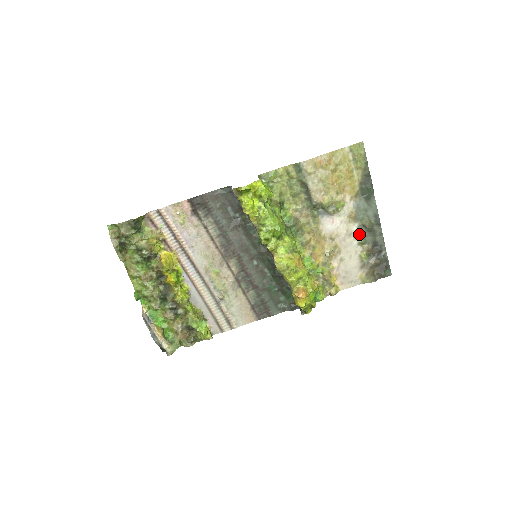
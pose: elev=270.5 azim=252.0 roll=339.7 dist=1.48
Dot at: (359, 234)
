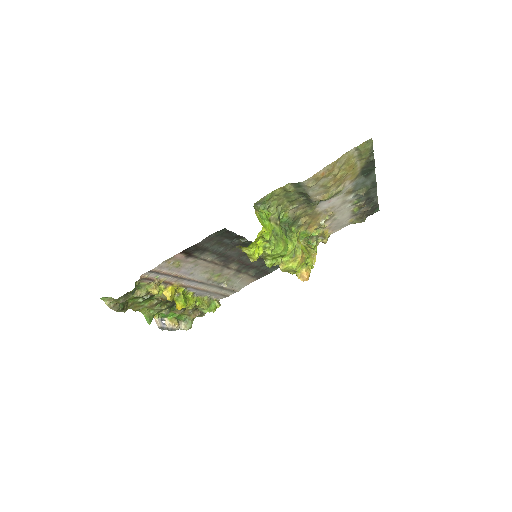
Dot at: (354, 199)
